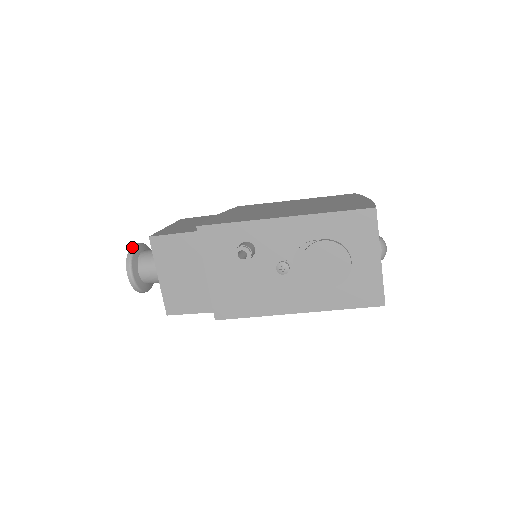
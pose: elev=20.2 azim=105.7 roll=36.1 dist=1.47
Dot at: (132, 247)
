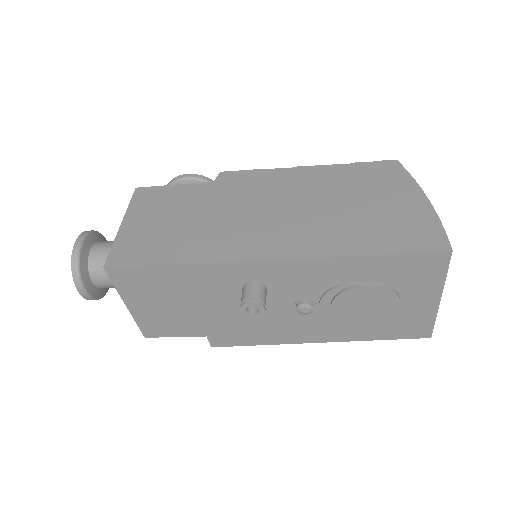
Dot at: (75, 251)
